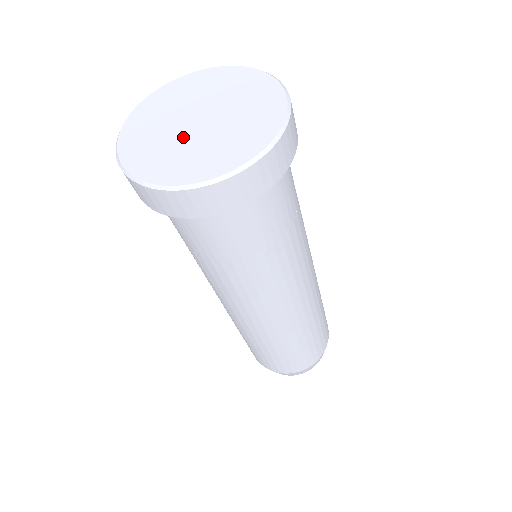
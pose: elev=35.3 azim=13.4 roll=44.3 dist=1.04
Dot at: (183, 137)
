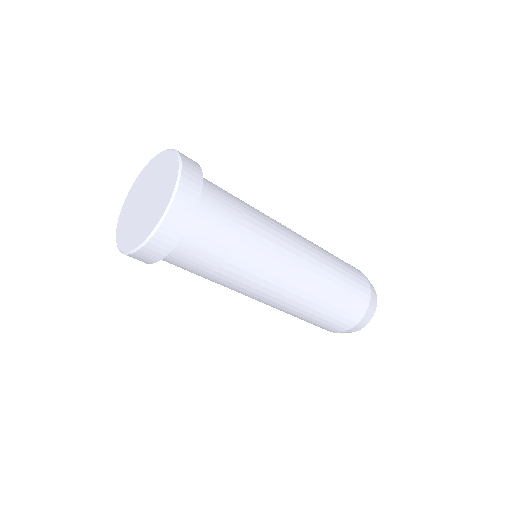
Dot at: (137, 215)
